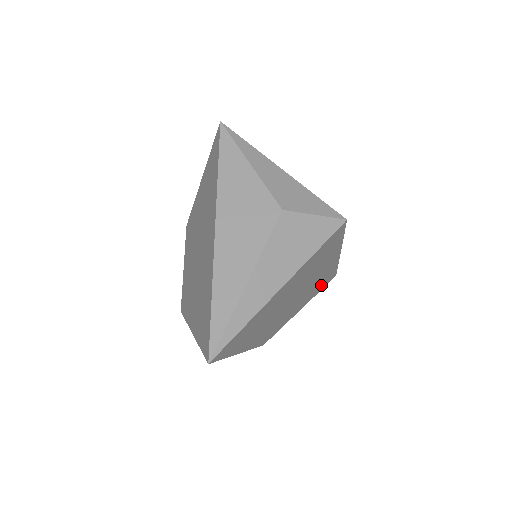
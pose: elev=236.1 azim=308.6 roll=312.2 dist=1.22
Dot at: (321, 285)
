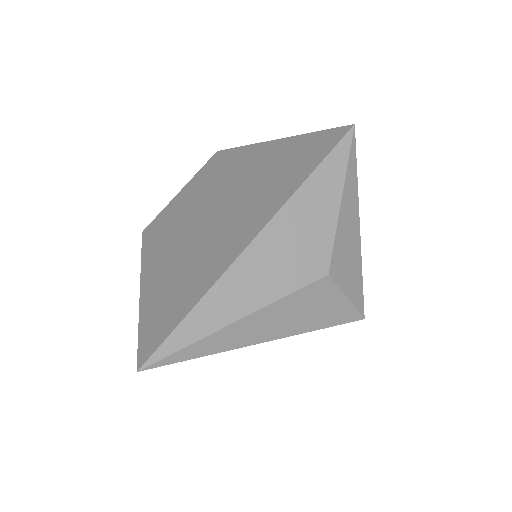
Dot at: occluded
